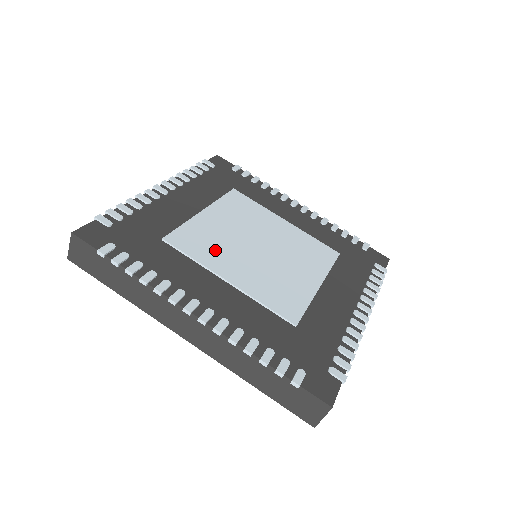
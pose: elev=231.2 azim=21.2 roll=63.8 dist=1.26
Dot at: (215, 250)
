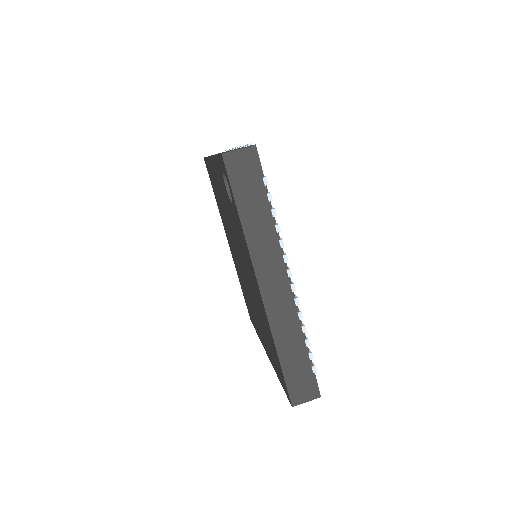
Dot at: occluded
